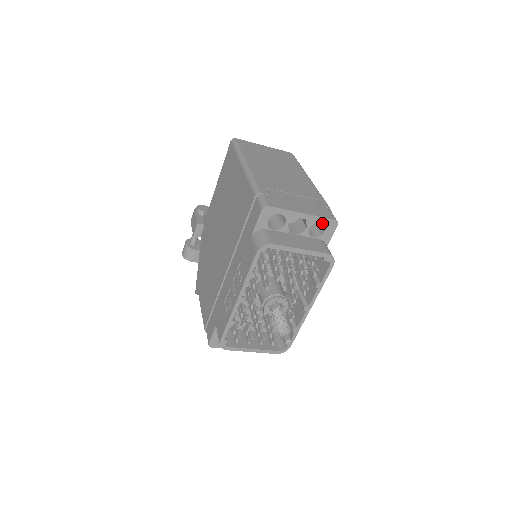
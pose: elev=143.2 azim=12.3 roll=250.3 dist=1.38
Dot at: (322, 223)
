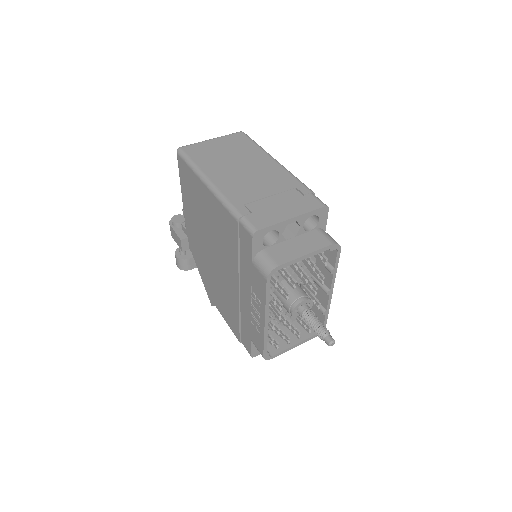
Dot at: occluded
